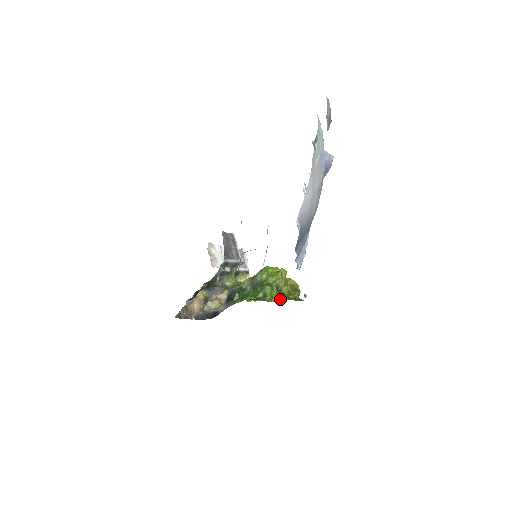
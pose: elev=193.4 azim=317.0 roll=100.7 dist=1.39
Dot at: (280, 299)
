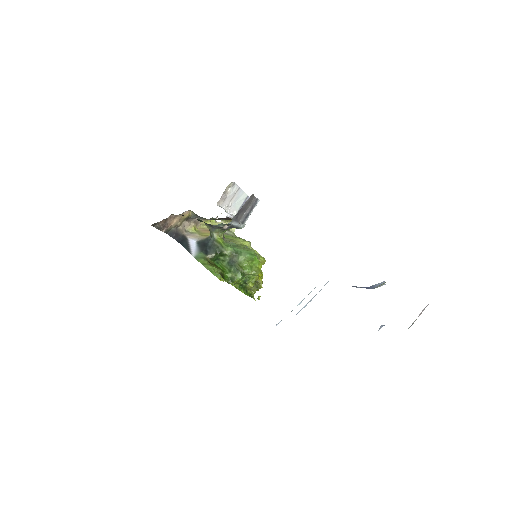
Dot at: (240, 288)
